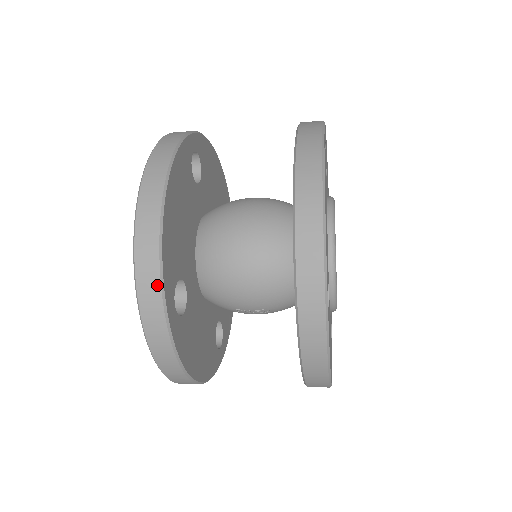
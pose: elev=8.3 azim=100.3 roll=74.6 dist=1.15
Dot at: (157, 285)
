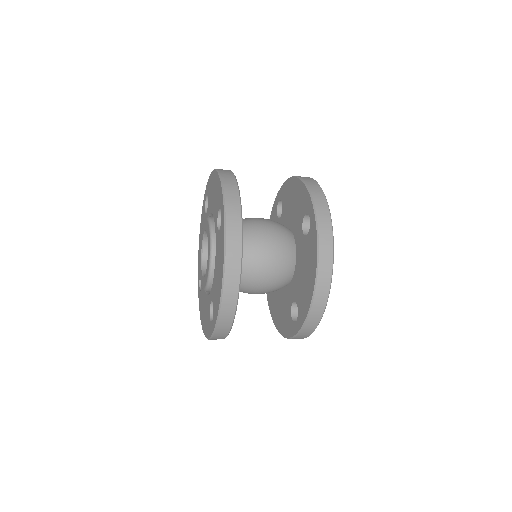
Dot at: (230, 325)
